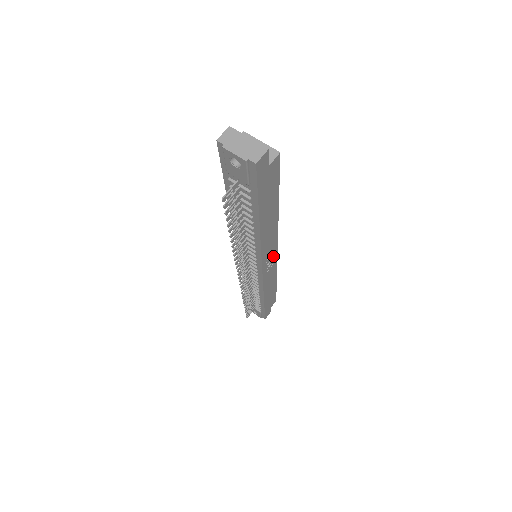
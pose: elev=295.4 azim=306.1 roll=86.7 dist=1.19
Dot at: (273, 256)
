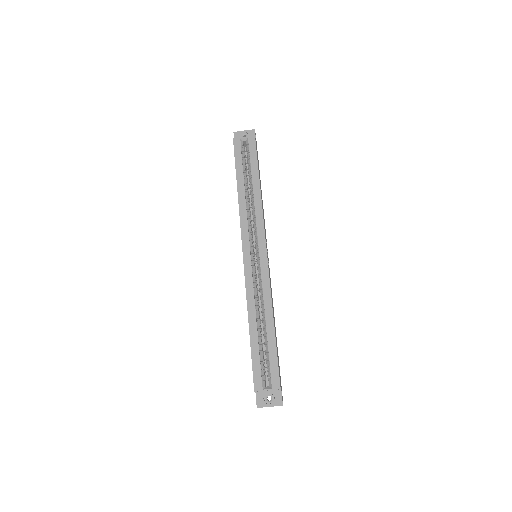
Dot at: occluded
